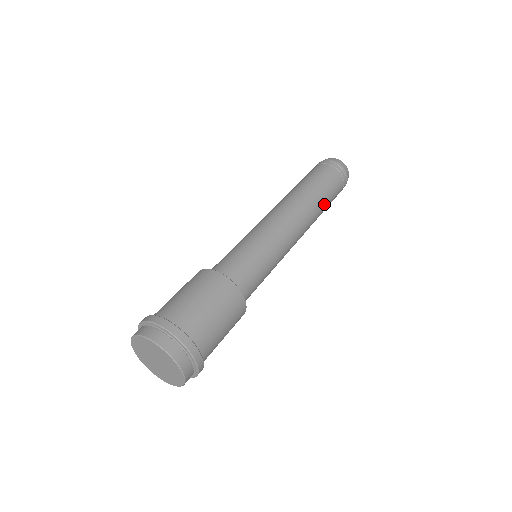
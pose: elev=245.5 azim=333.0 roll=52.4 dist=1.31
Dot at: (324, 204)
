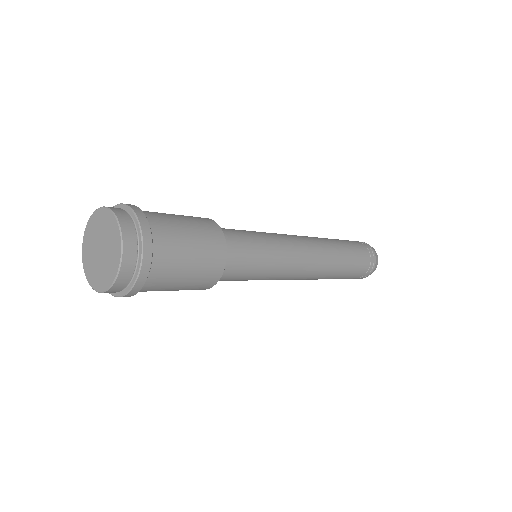
Dot at: (337, 275)
